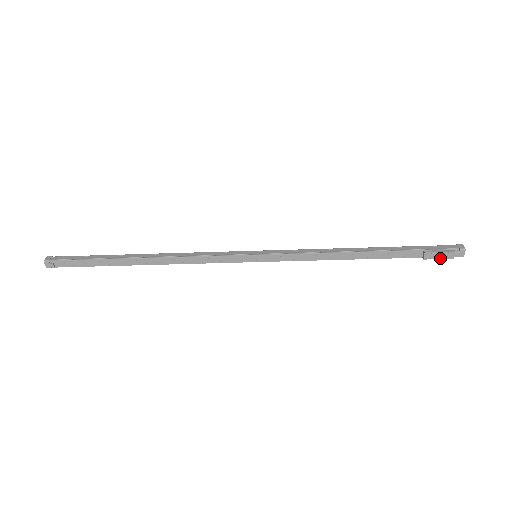
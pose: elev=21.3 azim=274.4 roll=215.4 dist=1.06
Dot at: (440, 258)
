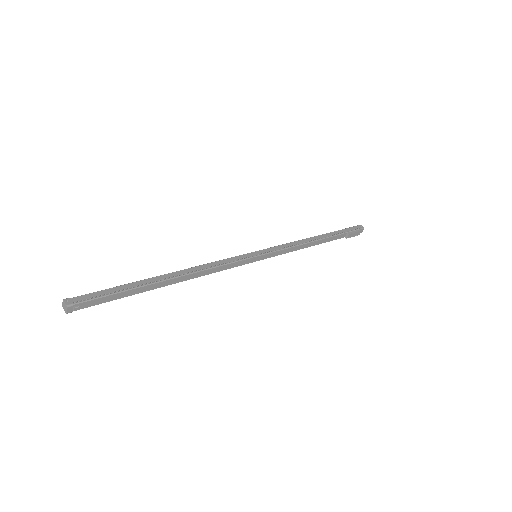
Dot at: (354, 236)
